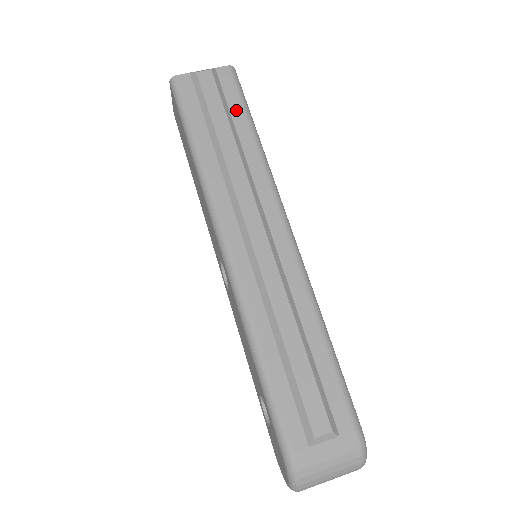
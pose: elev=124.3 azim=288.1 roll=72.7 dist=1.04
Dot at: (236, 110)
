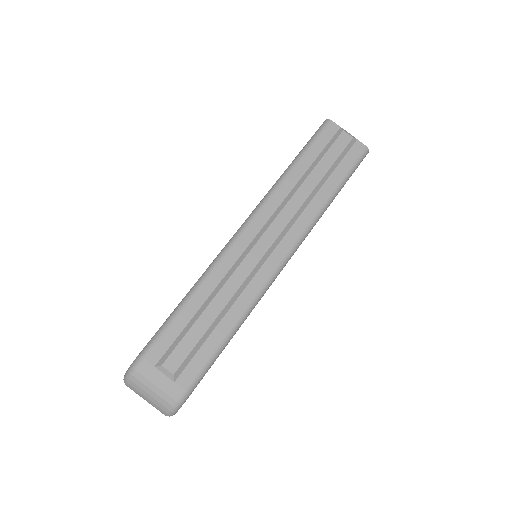
Dot at: (339, 172)
